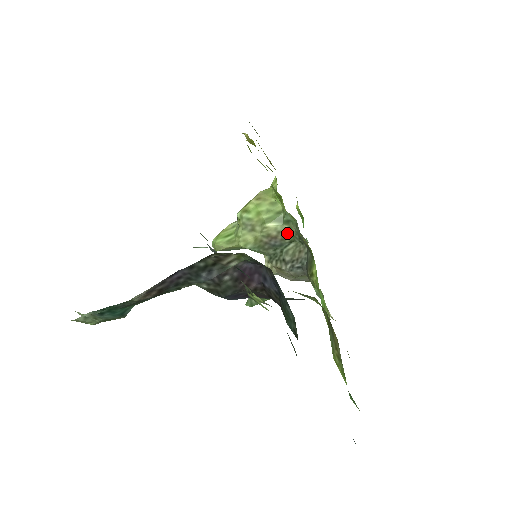
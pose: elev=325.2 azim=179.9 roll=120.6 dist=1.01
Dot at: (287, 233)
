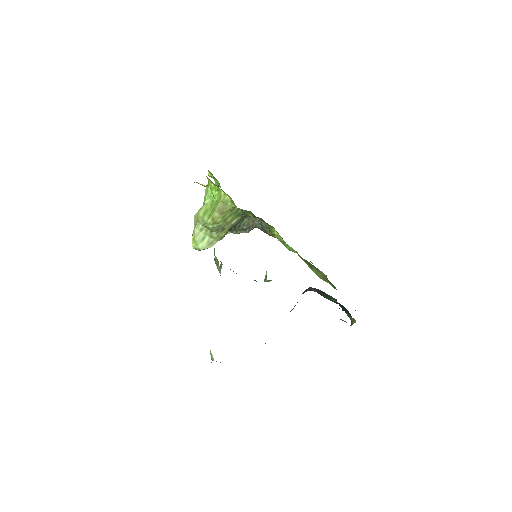
Dot at: (243, 217)
